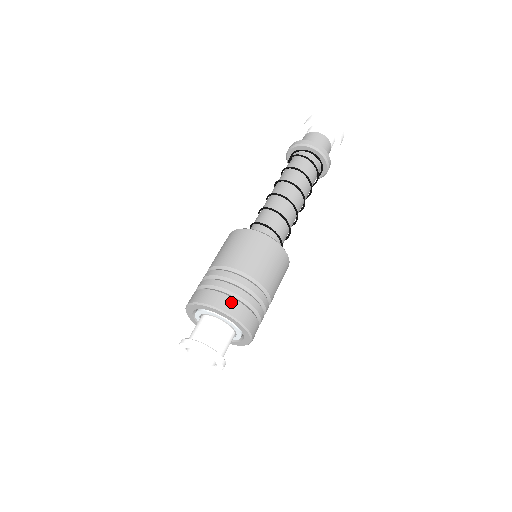
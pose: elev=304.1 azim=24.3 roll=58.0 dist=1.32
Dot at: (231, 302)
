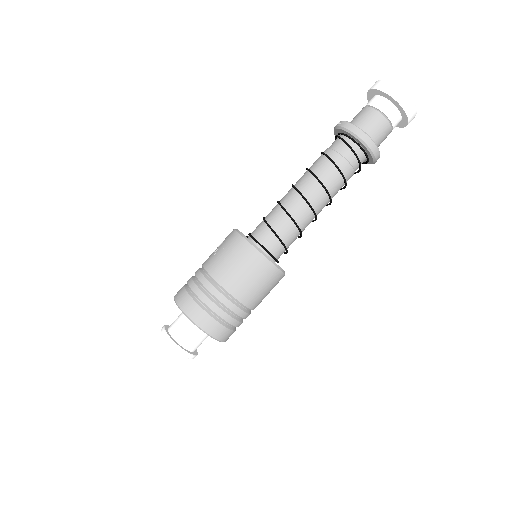
Dot at: (230, 334)
